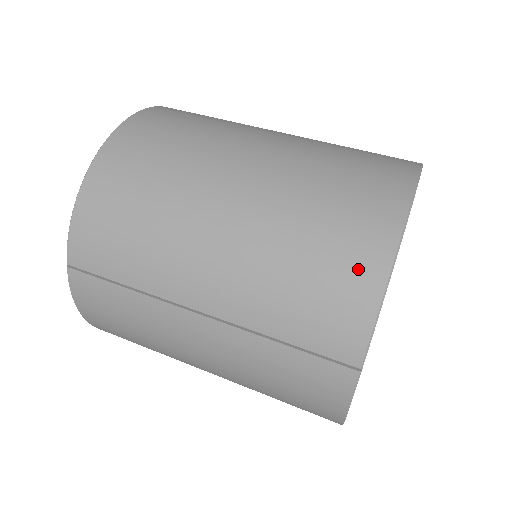
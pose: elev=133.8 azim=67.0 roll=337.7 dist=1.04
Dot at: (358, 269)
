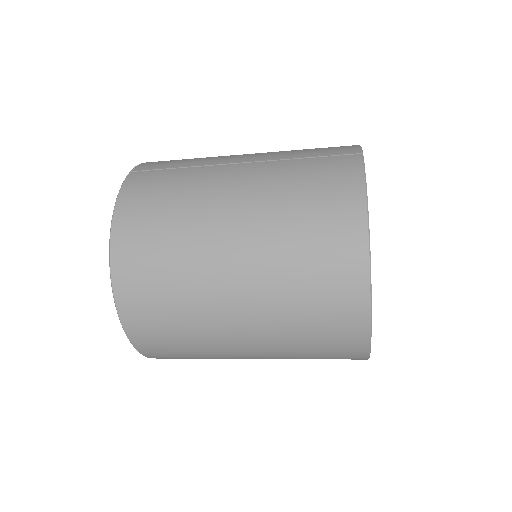
Dot at: occluded
